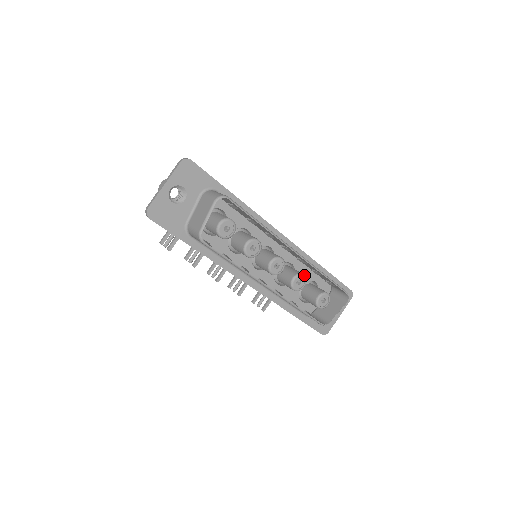
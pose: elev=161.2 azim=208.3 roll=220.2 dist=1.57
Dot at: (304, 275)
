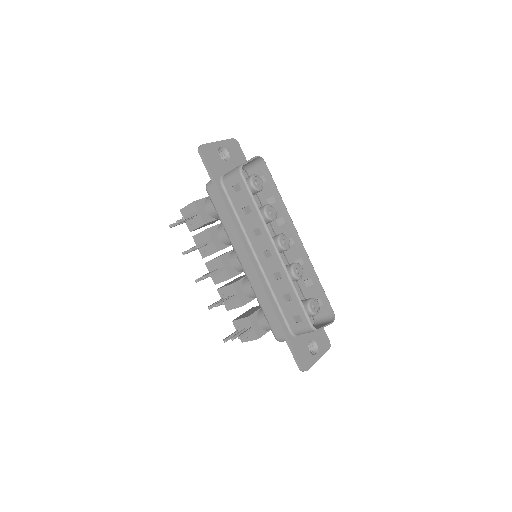
Dot at: (302, 268)
